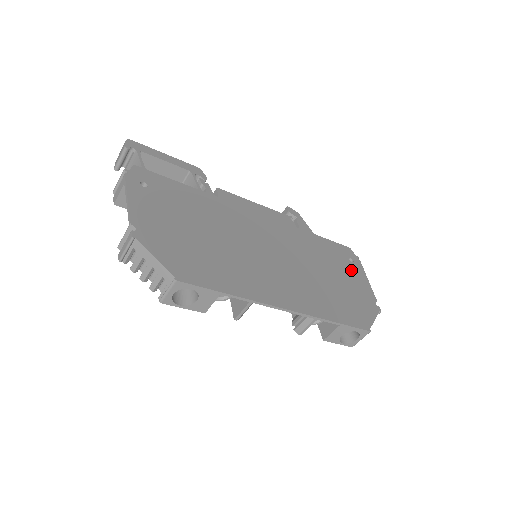
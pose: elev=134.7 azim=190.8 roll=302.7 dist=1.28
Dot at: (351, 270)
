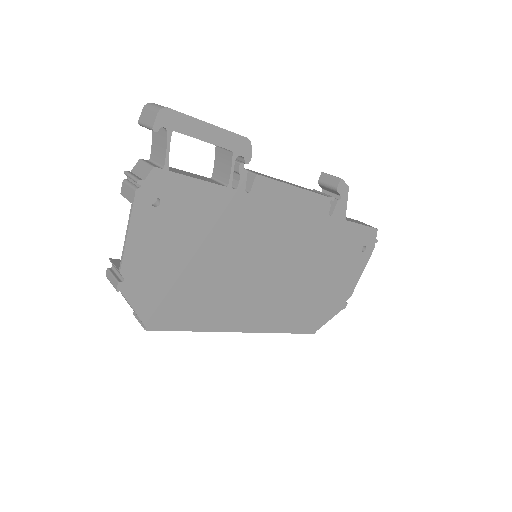
Dot at: (352, 264)
